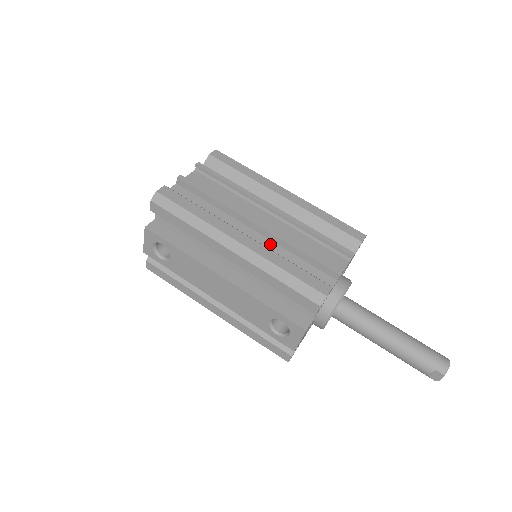
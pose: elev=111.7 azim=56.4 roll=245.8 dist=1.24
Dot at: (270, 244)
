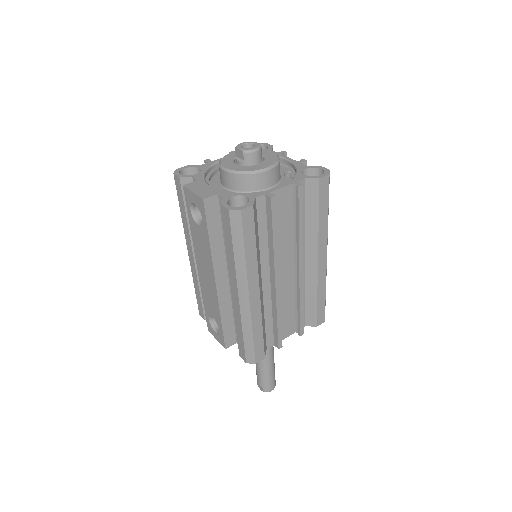
Dot at: (268, 298)
